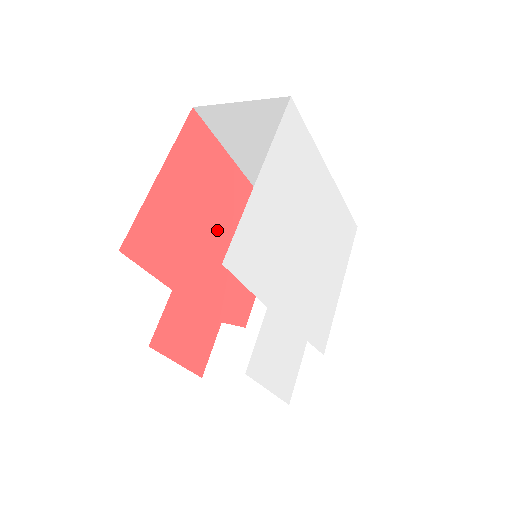
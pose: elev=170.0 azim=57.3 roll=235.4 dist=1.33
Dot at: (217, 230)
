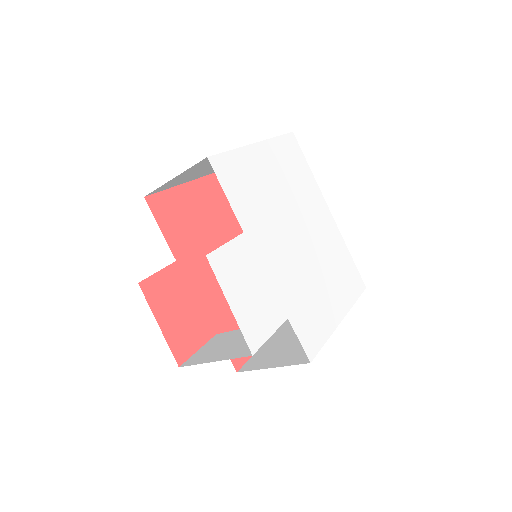
Dot at: occluded
